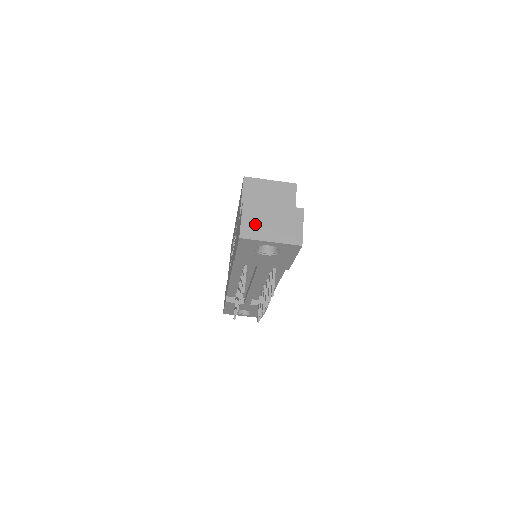
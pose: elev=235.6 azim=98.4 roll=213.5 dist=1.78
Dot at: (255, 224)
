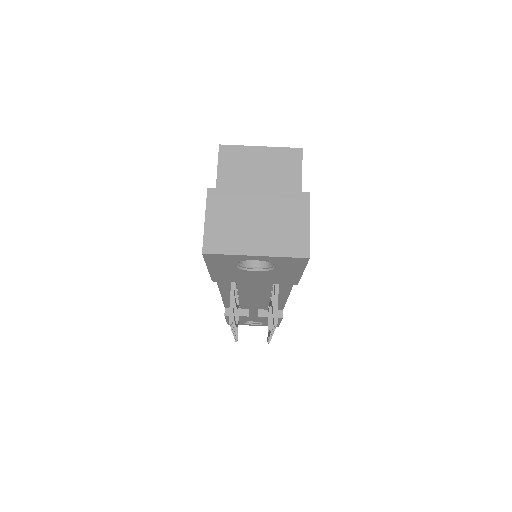
Dot at: (228, 227)
